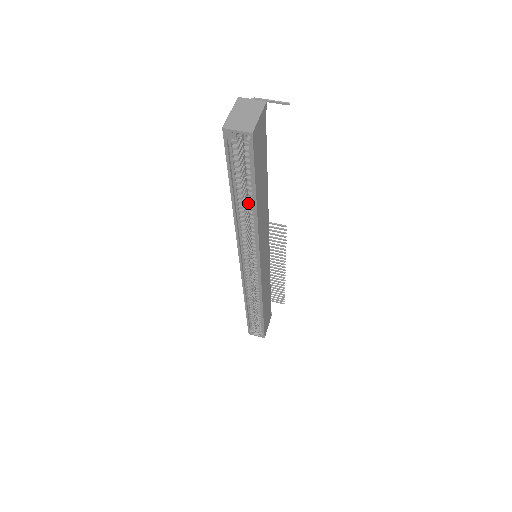
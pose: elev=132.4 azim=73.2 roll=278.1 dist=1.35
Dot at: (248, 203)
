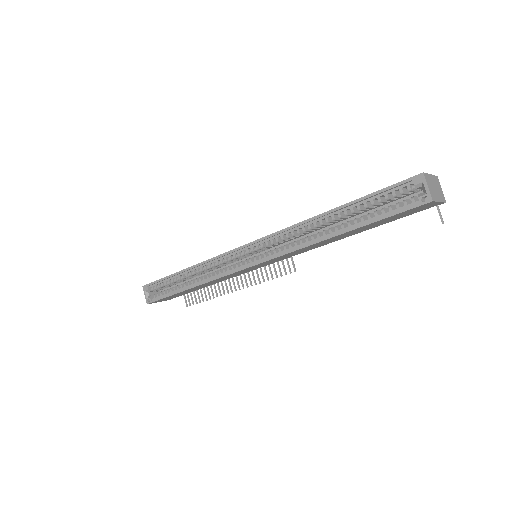
Dot at: (337, 225)
